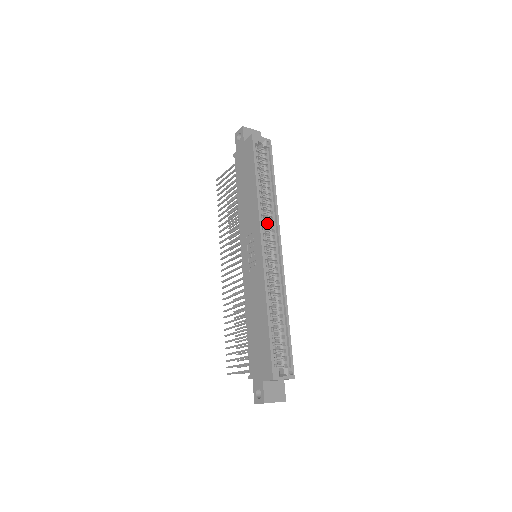
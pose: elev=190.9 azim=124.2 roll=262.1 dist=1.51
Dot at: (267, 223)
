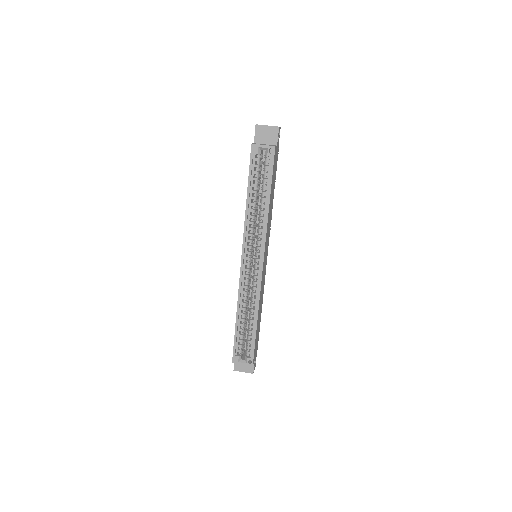
Dot at: (257, 236)
